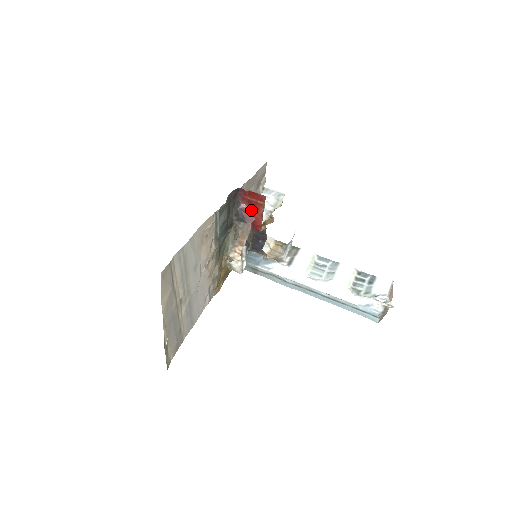
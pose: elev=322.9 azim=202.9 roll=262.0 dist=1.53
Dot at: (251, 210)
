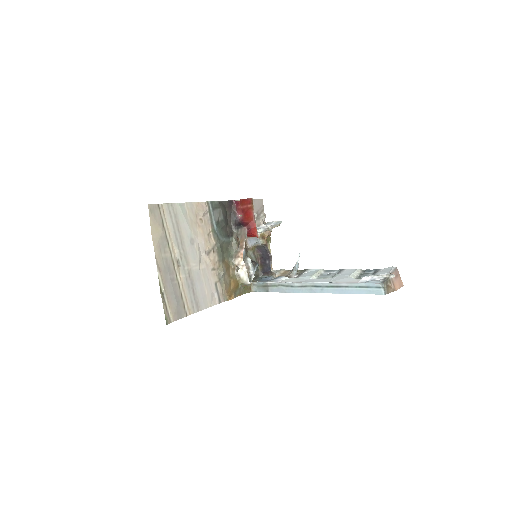
Dot at: (245, 217)
